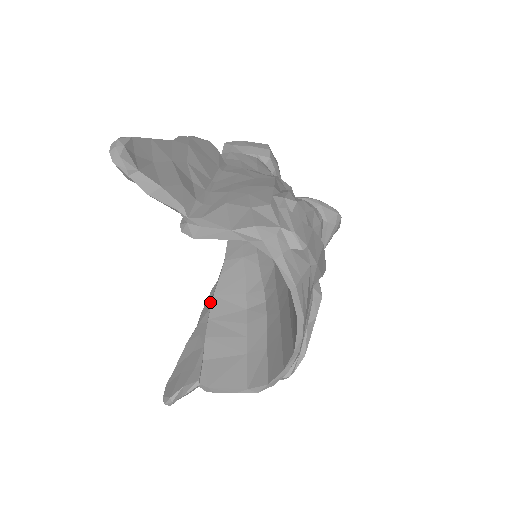
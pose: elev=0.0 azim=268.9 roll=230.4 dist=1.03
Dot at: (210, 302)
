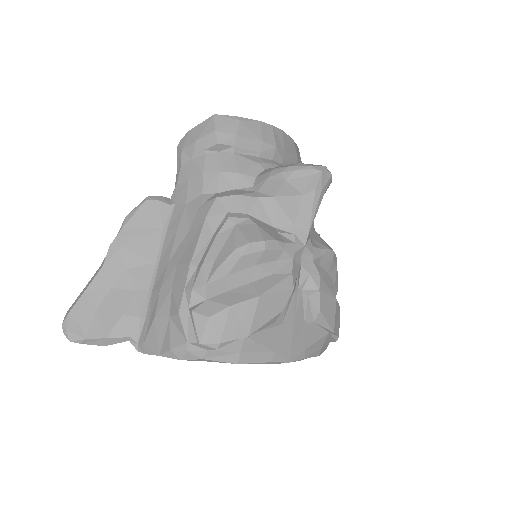
Dot at: occluded
